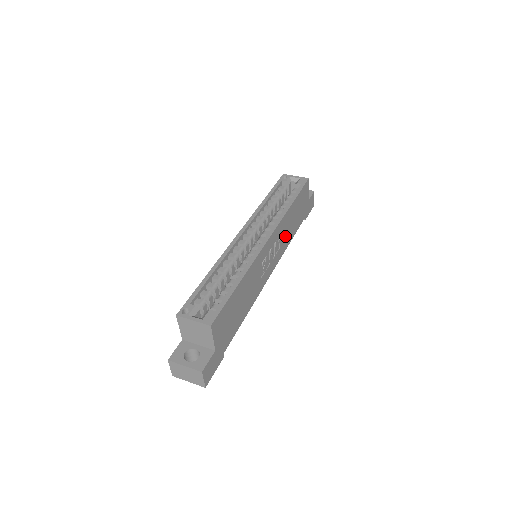
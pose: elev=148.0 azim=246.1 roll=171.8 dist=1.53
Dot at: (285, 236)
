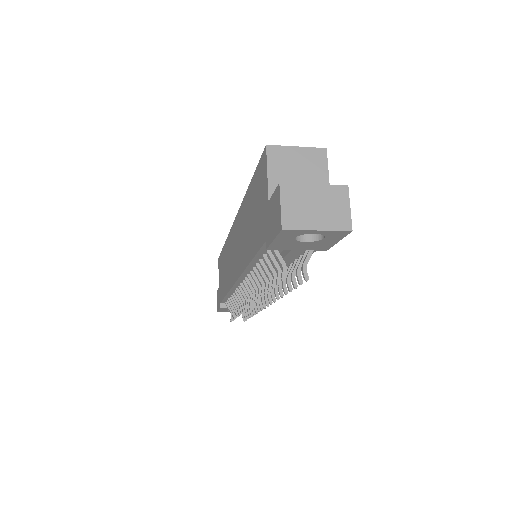
Dot at: occluded
